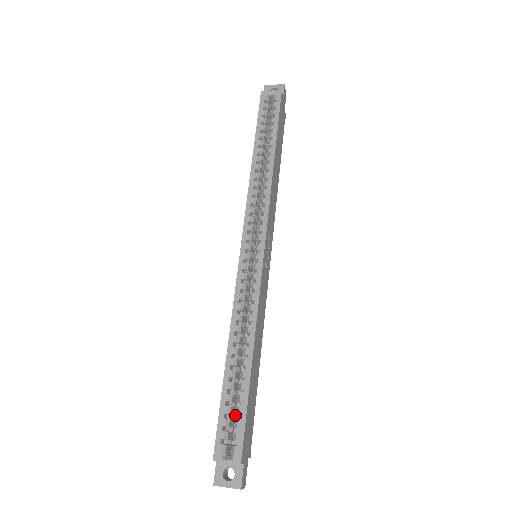
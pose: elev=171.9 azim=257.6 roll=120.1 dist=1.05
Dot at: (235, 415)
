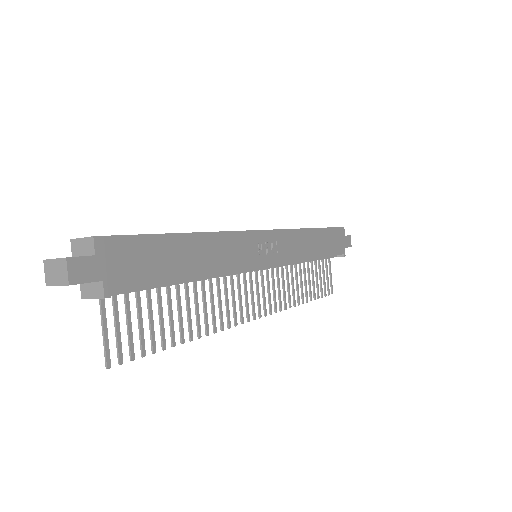
Dot at: occluded
